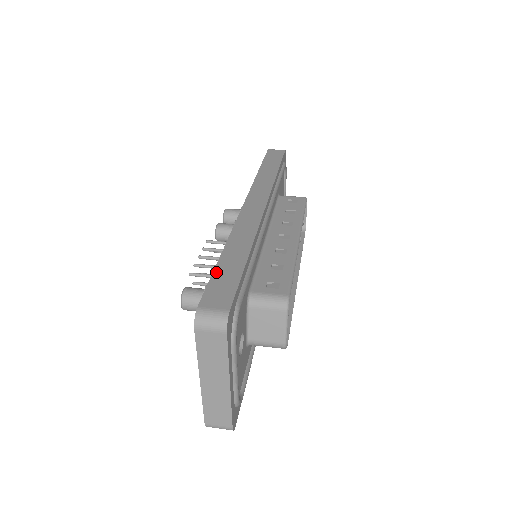
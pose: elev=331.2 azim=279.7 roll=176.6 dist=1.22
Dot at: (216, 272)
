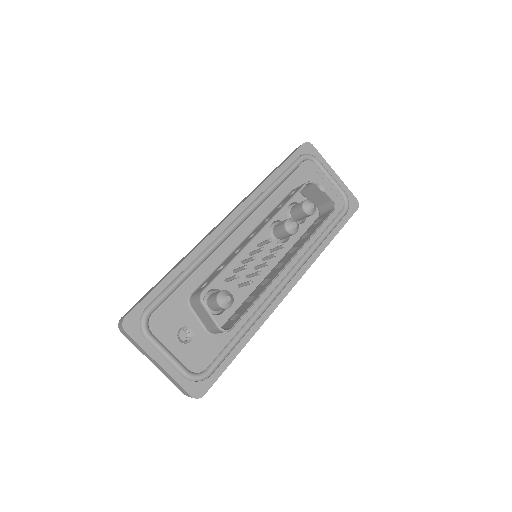
Dot at: occluded
